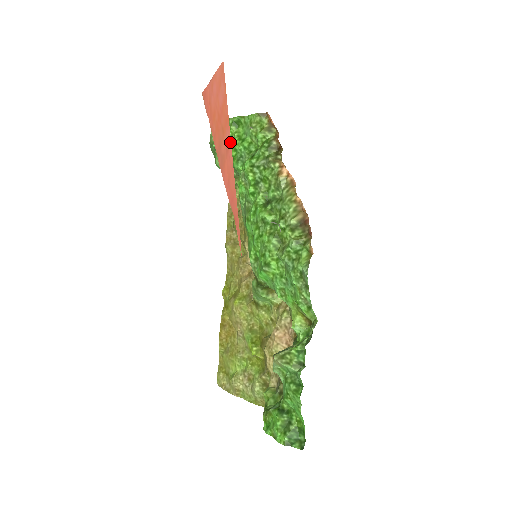
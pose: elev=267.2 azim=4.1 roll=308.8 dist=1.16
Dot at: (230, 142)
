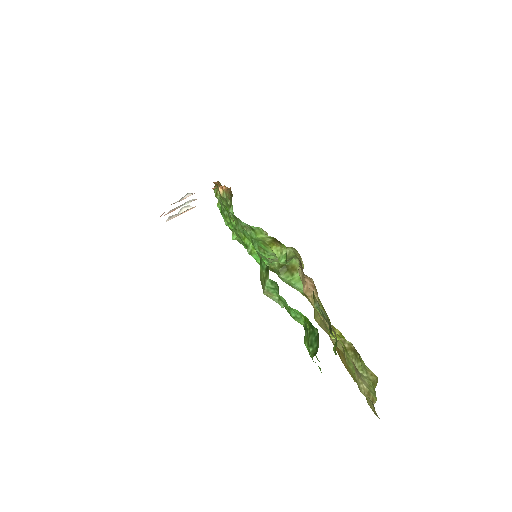
Dot at: occluded
